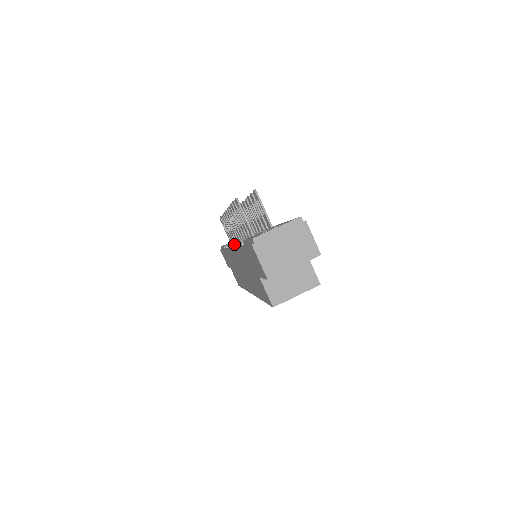
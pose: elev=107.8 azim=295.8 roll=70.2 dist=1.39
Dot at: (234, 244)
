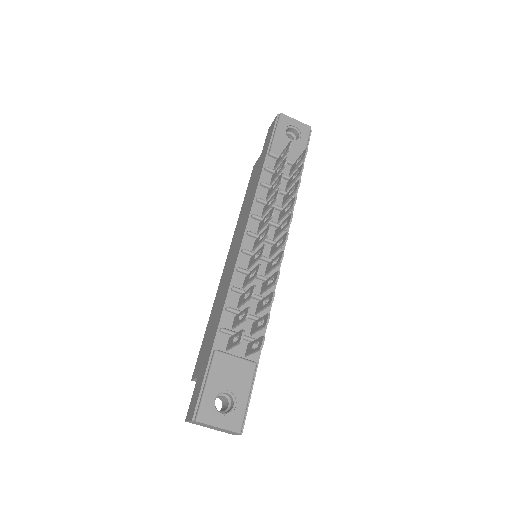
Dot at: (237, 269)
